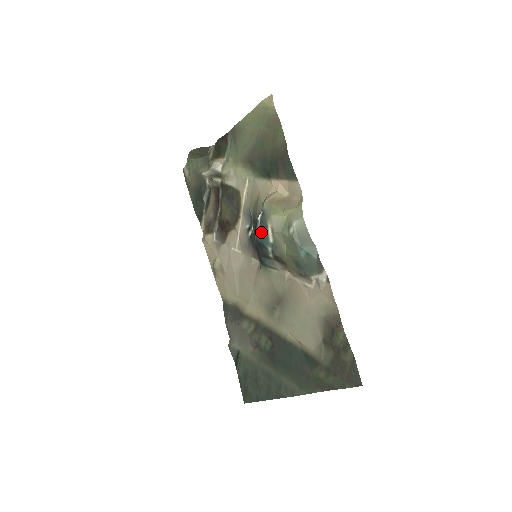
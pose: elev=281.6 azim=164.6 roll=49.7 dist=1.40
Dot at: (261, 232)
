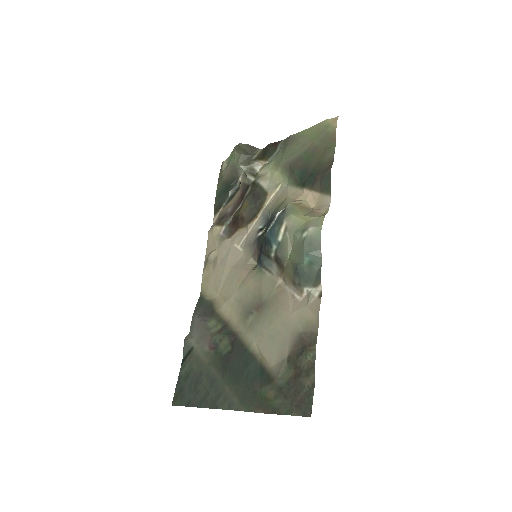
Dot at: (274, 228)
